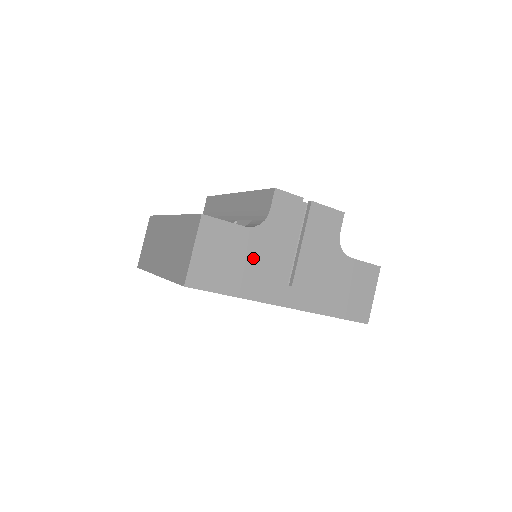
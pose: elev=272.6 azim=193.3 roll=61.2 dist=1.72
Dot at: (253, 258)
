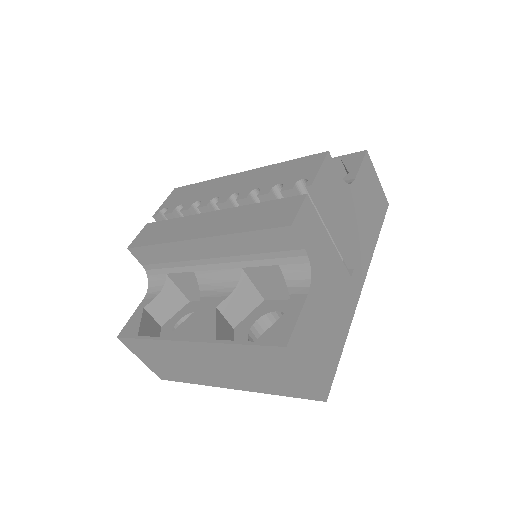
Dot at: (329, 301)
